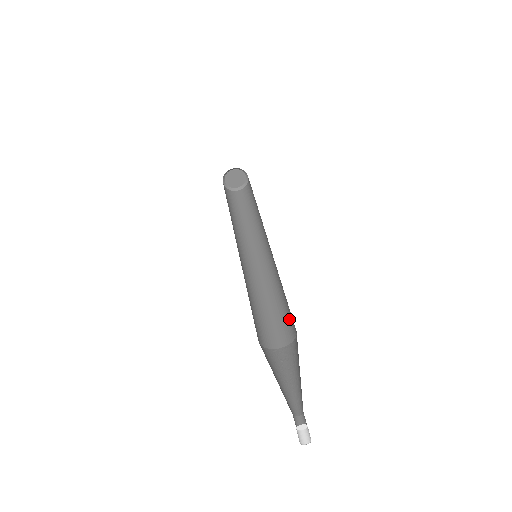
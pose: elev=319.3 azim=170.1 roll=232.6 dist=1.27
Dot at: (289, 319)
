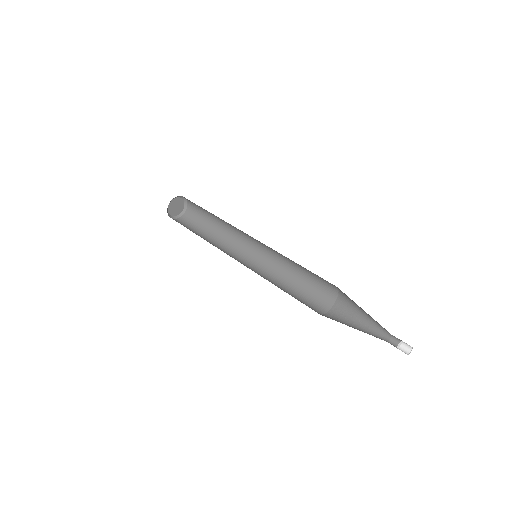
Dot at: (322, 284)
